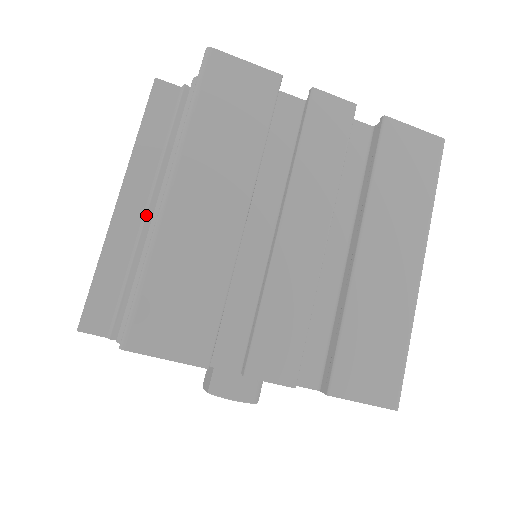
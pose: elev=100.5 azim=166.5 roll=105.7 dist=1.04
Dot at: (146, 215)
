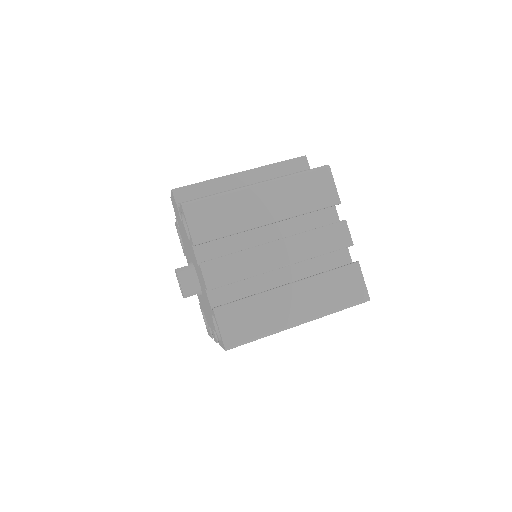
Dot at: occluded
